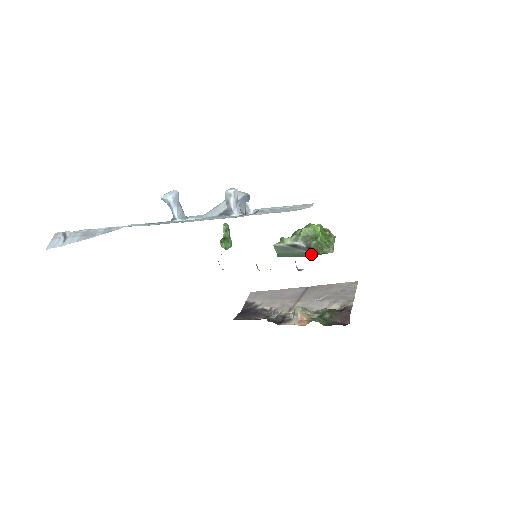
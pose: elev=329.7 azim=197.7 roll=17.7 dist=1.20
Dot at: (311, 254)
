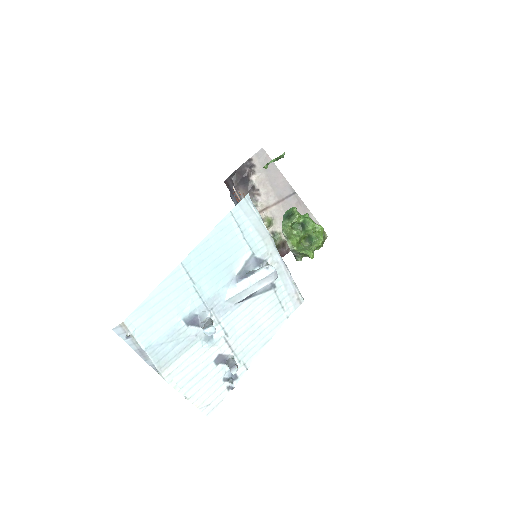
Dot at: occluded
